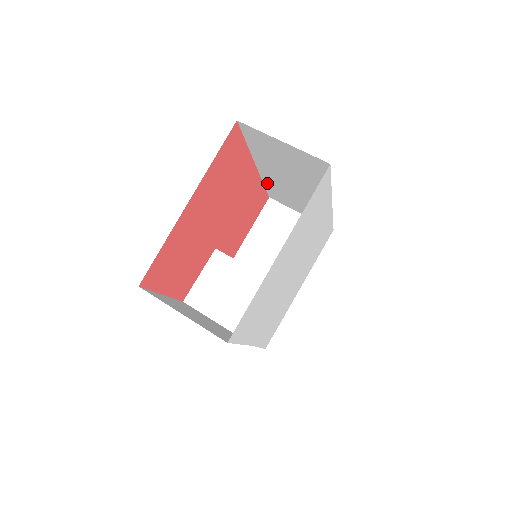
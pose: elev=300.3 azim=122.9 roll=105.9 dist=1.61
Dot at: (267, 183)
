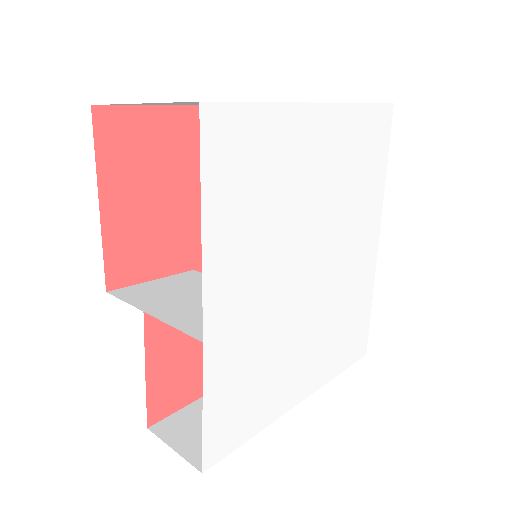
Dot at: occluded
